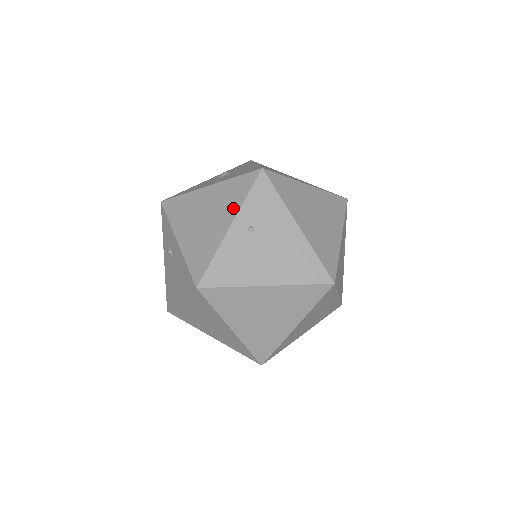
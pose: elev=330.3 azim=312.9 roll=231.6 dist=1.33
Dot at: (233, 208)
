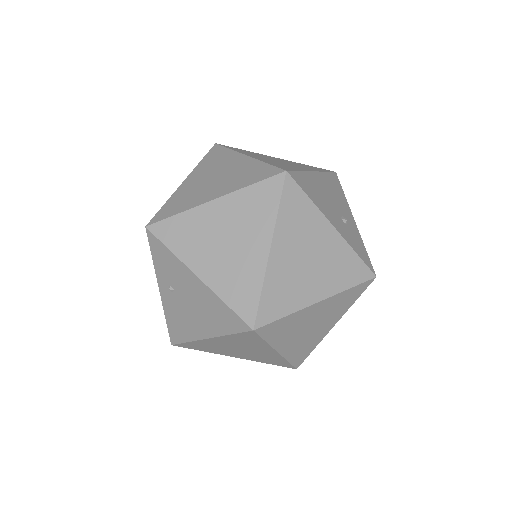
Dot at: occluded
